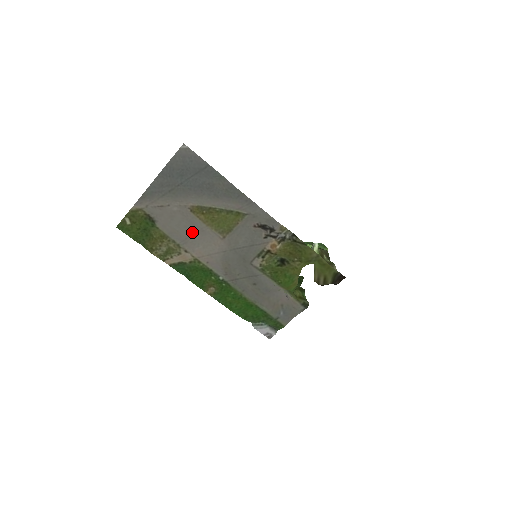
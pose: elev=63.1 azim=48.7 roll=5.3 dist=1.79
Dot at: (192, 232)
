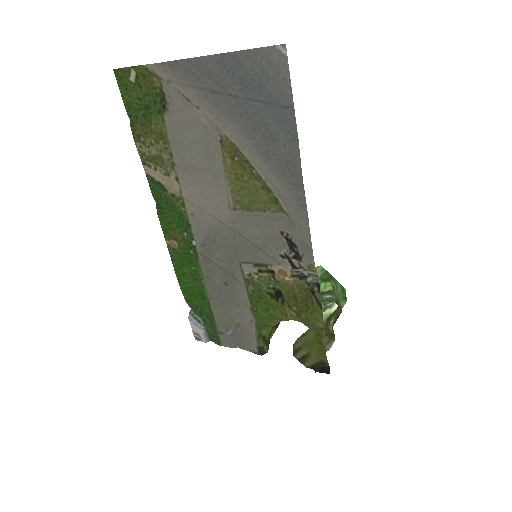
Dot at: (202, 166)
